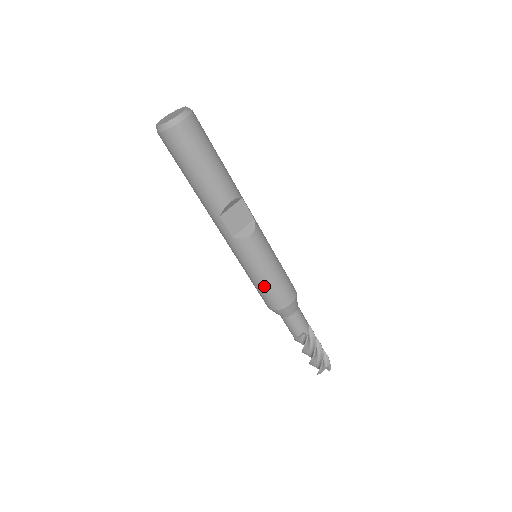
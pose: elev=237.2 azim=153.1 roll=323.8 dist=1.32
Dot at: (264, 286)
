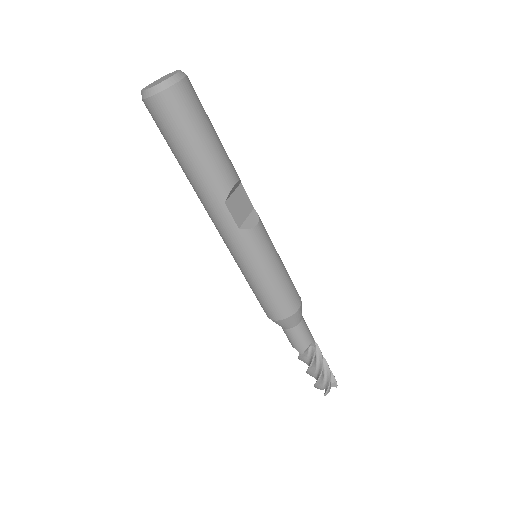
Dot at: (273, 289)
